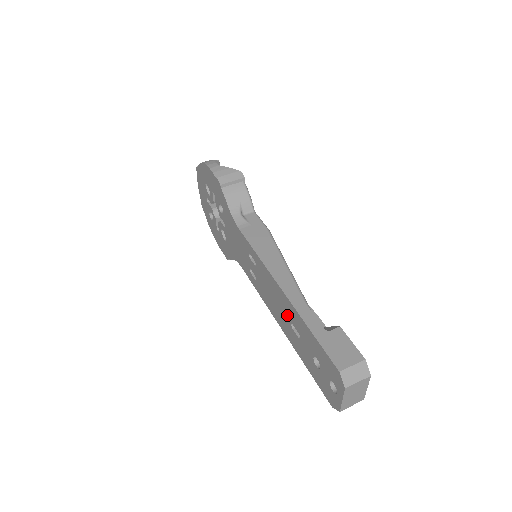
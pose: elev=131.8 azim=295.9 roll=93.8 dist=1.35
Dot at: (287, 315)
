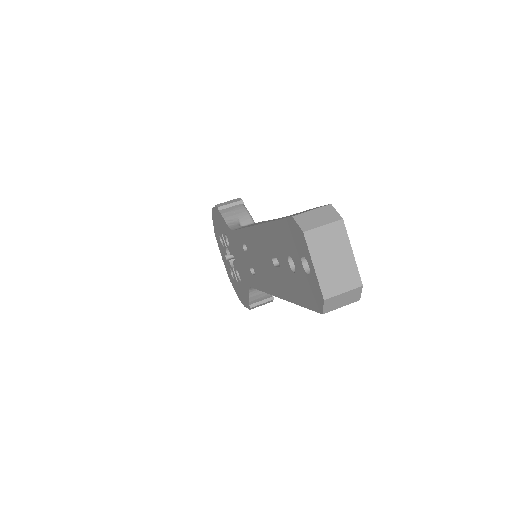
Dot at: (267, 255)
